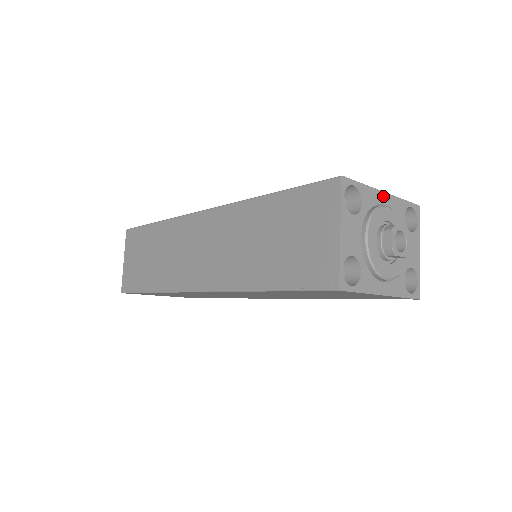
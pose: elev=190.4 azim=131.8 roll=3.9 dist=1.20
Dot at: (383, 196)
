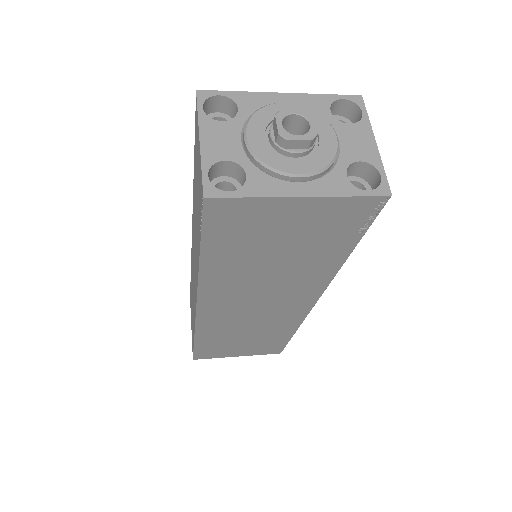
Dot at: (280, 97)
